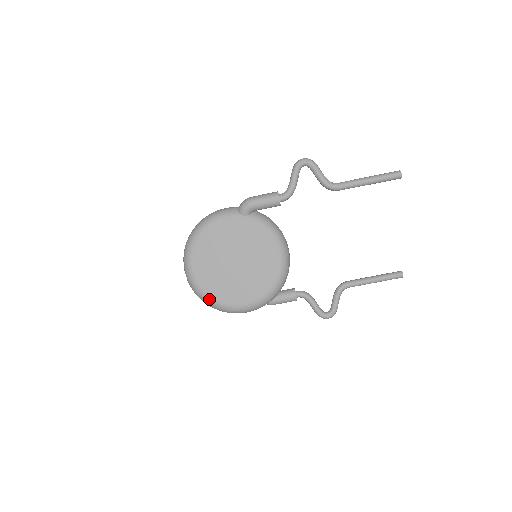
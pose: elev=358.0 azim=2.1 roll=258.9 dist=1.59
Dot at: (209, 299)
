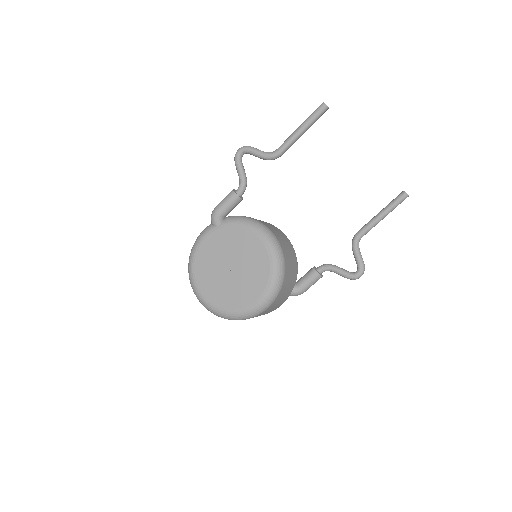
Dot at: (227, 314)
